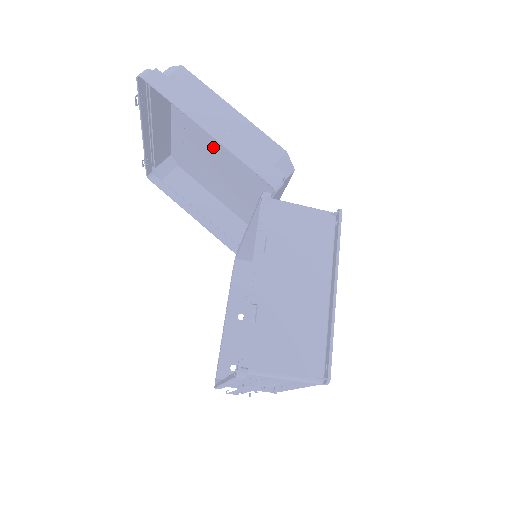
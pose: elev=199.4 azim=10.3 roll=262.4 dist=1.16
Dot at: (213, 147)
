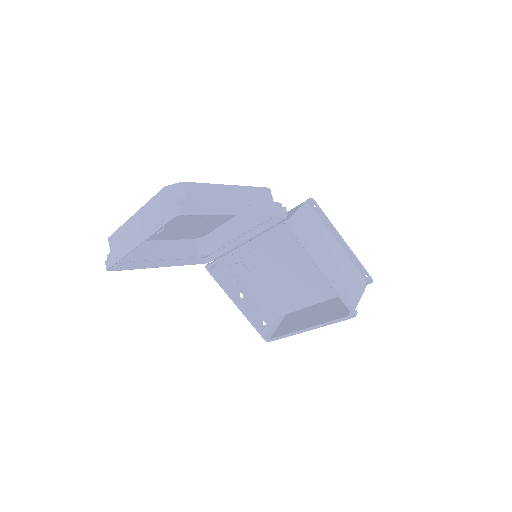
Dot at: occluded
